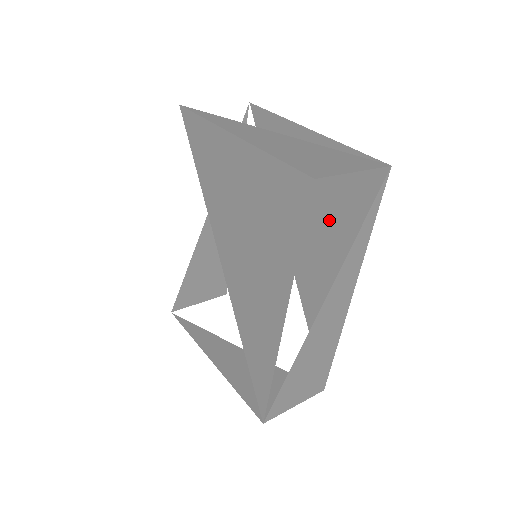
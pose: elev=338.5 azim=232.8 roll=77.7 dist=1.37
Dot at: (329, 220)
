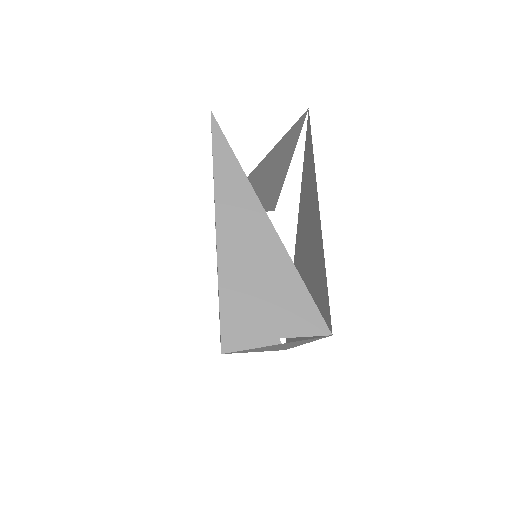
Dot at: (308, 289)
